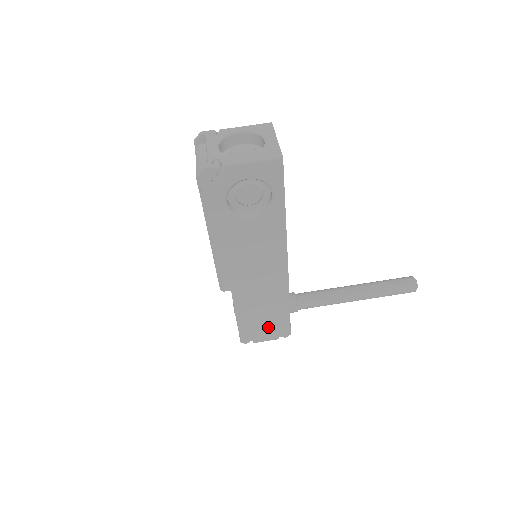
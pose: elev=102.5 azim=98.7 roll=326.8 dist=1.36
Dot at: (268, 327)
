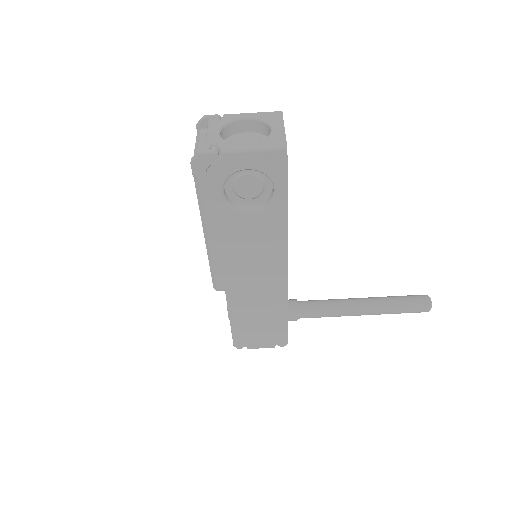
Dot at: (264, 334)
